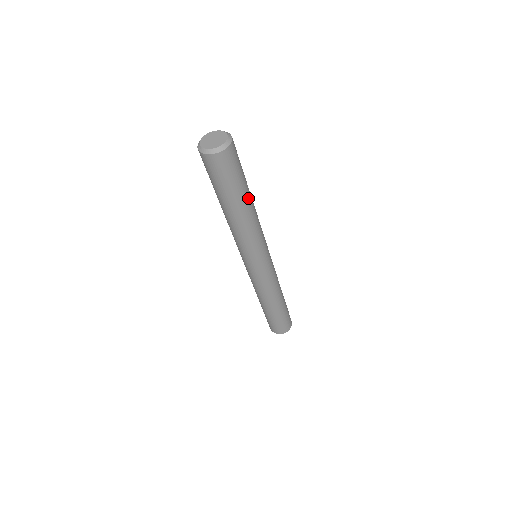
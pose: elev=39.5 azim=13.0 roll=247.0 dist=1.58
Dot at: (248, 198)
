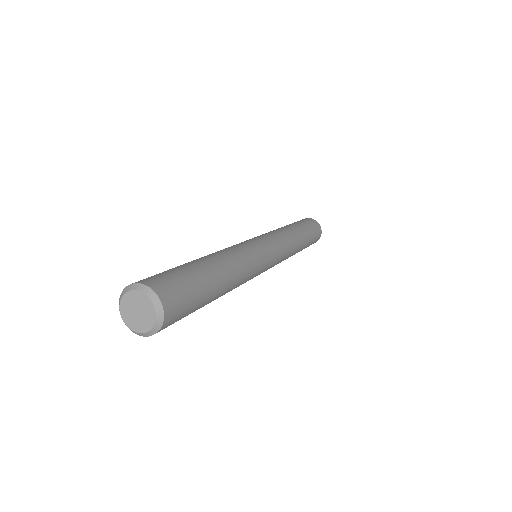
Dot at: (219, 287)
